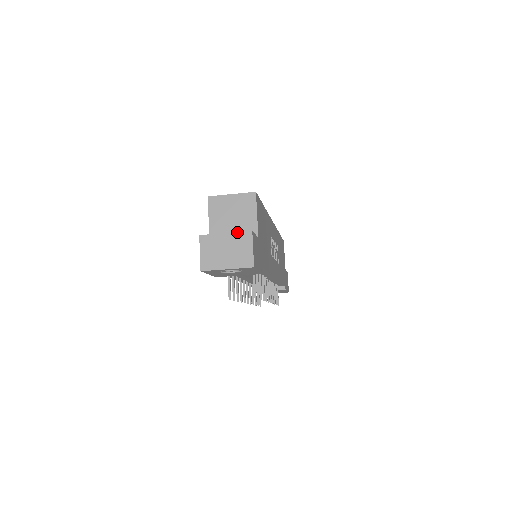
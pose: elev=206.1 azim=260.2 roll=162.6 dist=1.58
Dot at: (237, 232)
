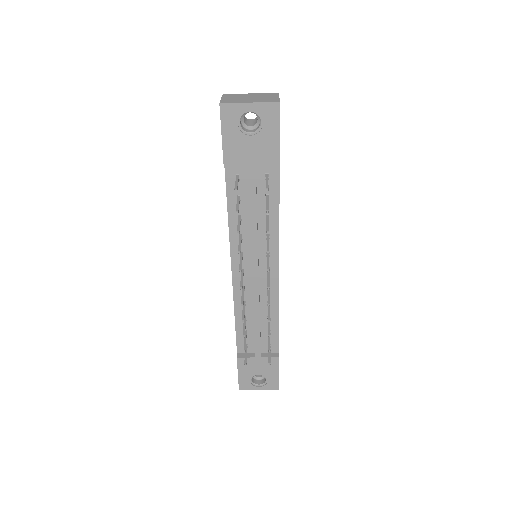
Dot at: (263, 93)
